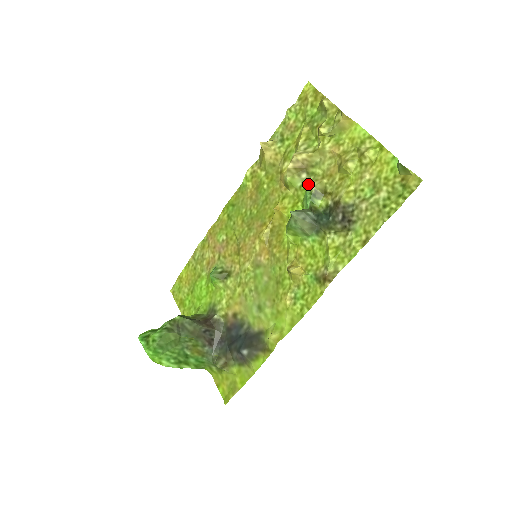
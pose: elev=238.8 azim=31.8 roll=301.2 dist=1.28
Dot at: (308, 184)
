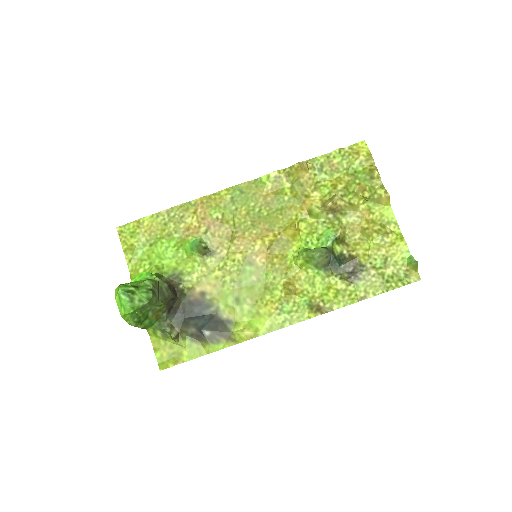
Dot at: (333, 226)
